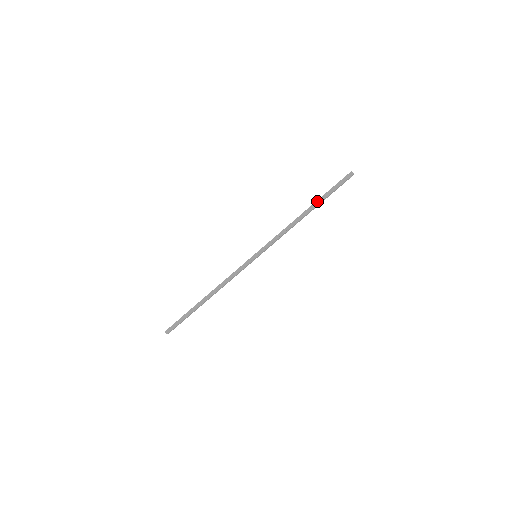
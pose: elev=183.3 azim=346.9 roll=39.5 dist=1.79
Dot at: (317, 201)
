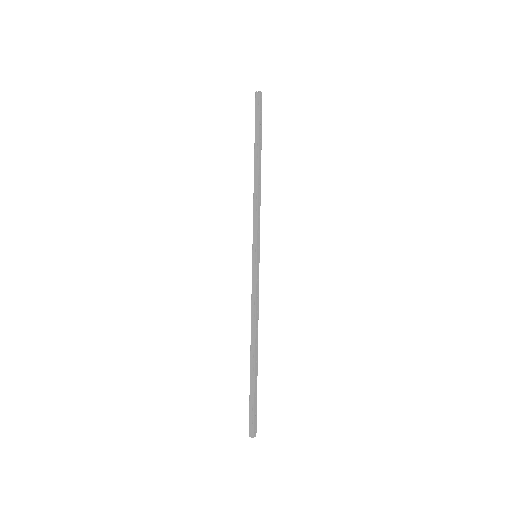
Dot at: (255, 147)
